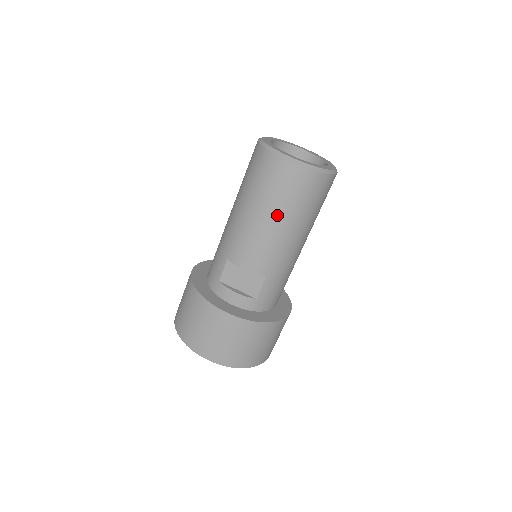
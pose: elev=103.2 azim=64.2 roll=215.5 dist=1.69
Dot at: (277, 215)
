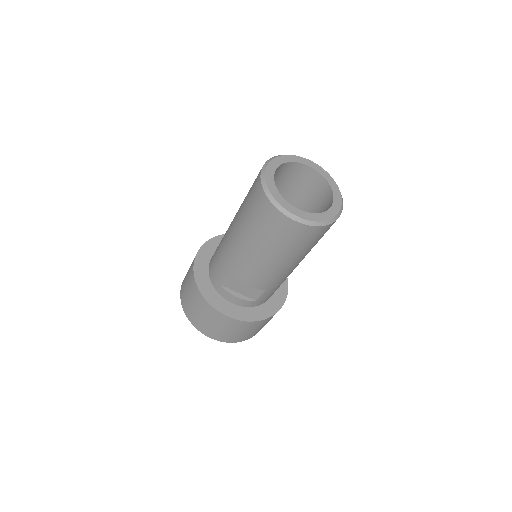
Dot at: (278, 255)
